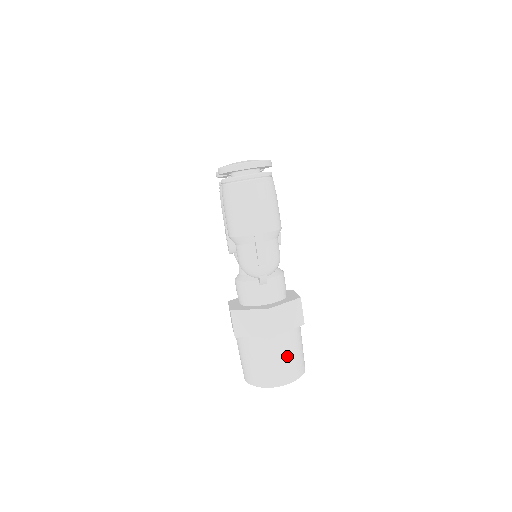
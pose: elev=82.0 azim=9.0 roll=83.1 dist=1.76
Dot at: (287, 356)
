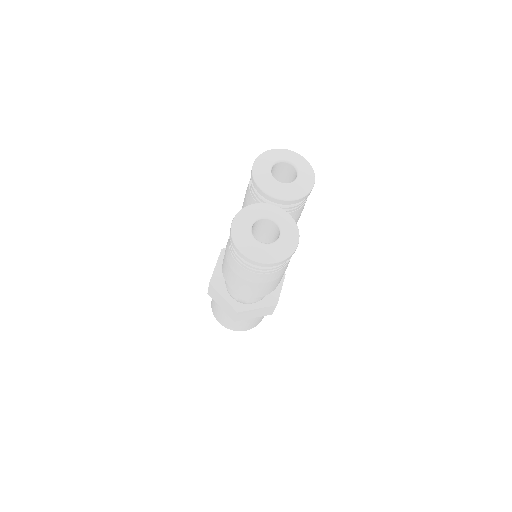
Dot at: (244, 324)
